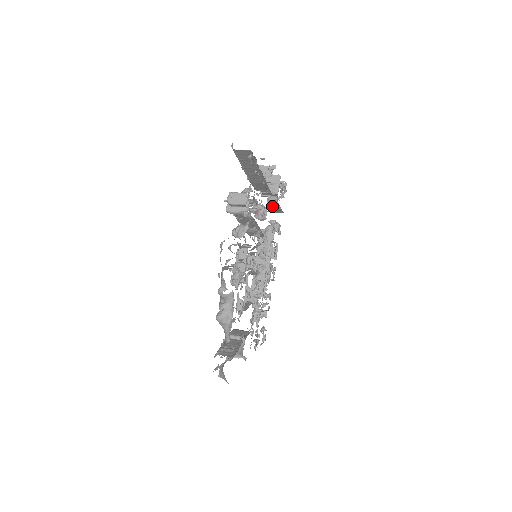
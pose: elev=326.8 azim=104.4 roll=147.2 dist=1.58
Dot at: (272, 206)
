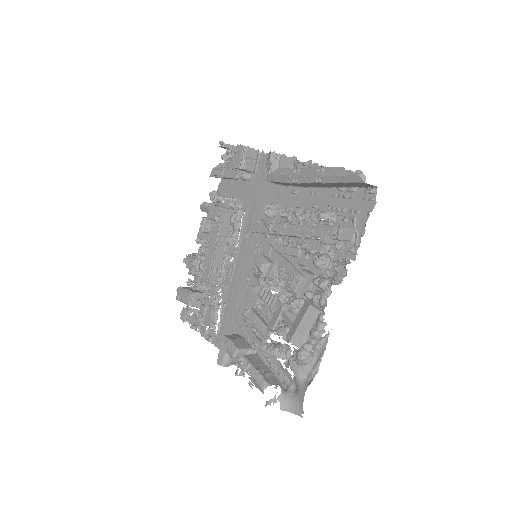
Dot at: (230, 178)
